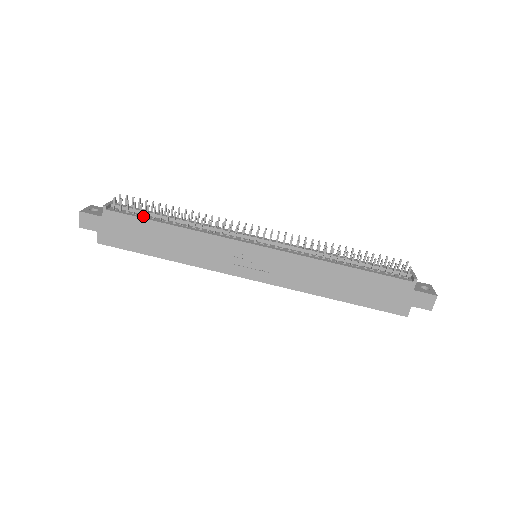
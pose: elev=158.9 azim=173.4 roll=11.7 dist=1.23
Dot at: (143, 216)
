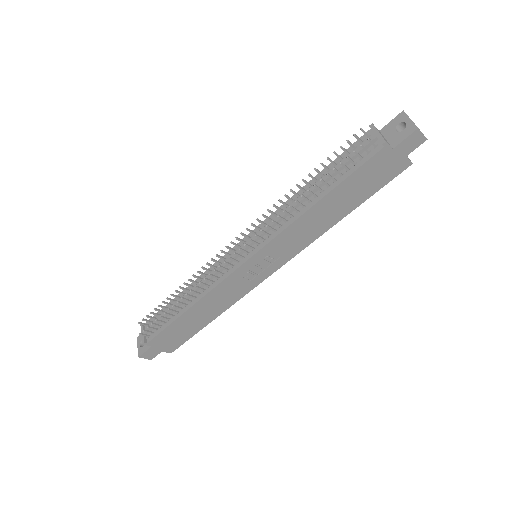
Dot at: (167, 322)
